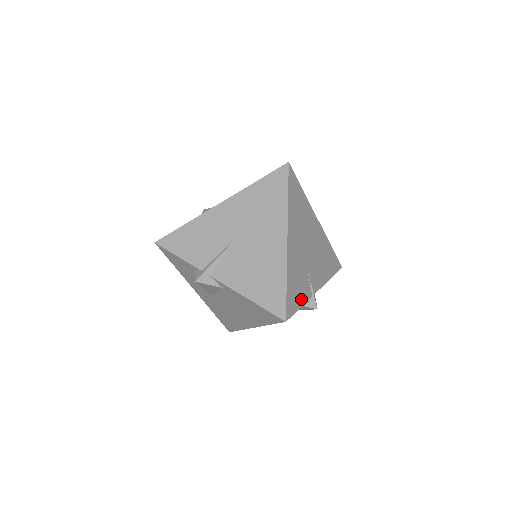
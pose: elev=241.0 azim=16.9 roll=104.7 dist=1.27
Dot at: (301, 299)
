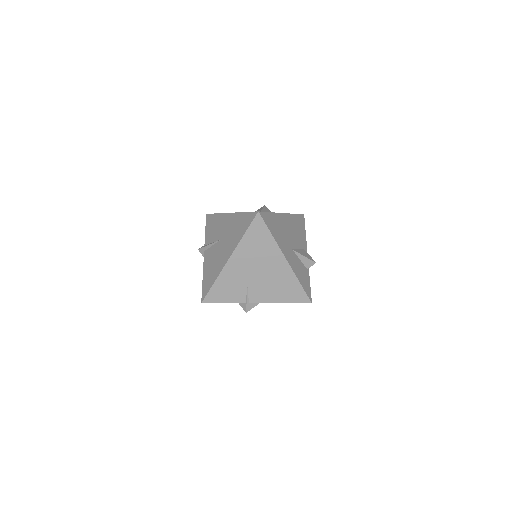
Dot at: (228, 299)
